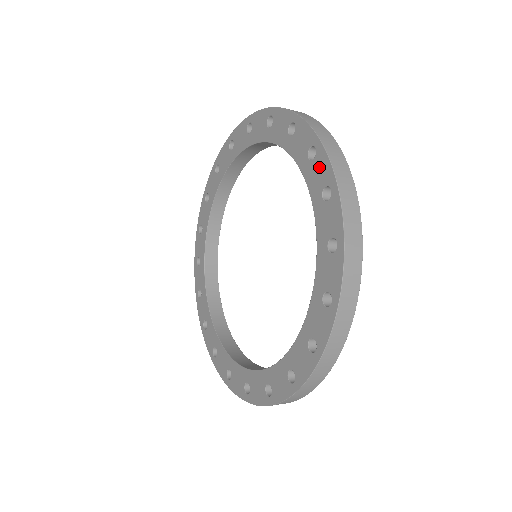
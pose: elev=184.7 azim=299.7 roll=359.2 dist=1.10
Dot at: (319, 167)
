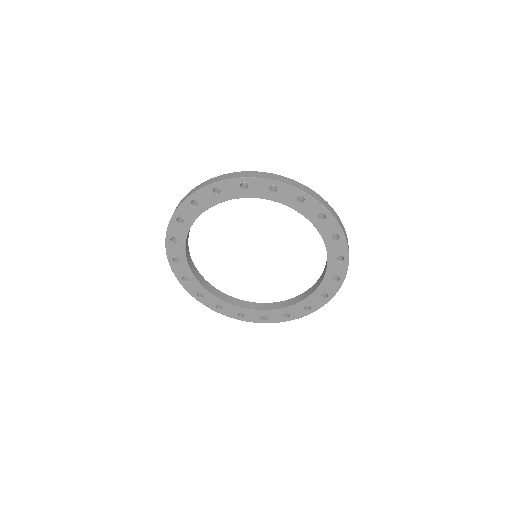
Dot at: (285, 192)
